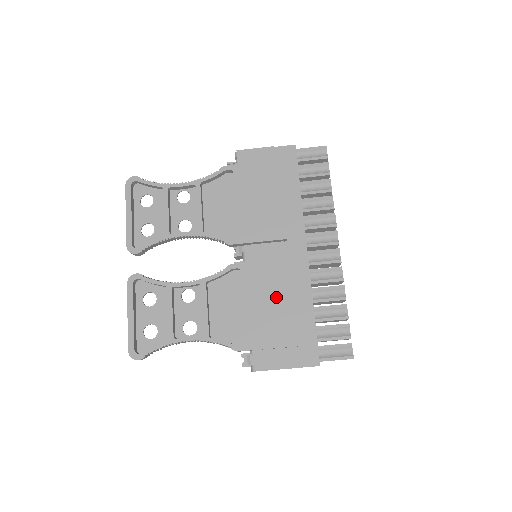
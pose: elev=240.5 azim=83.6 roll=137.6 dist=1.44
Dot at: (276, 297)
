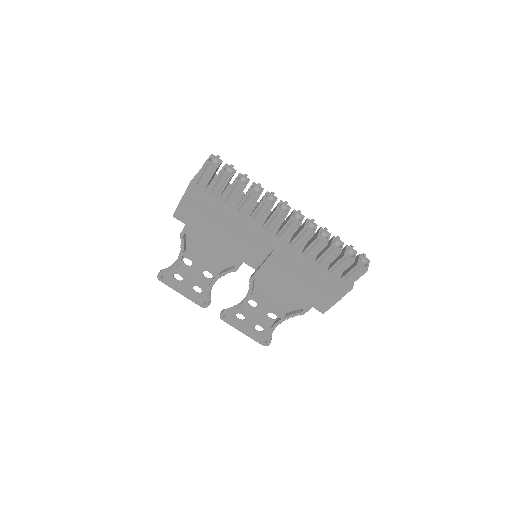
Dot at: (289, 278)
